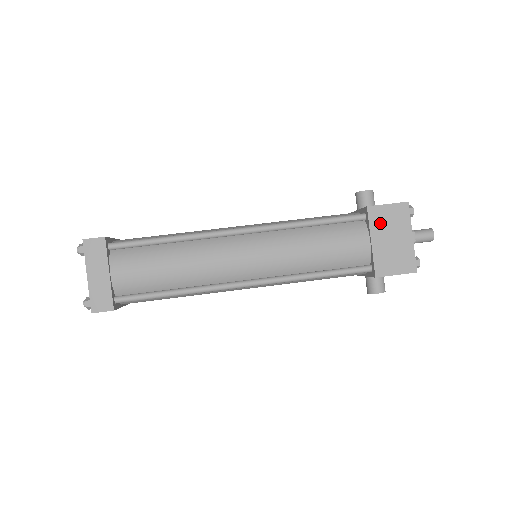
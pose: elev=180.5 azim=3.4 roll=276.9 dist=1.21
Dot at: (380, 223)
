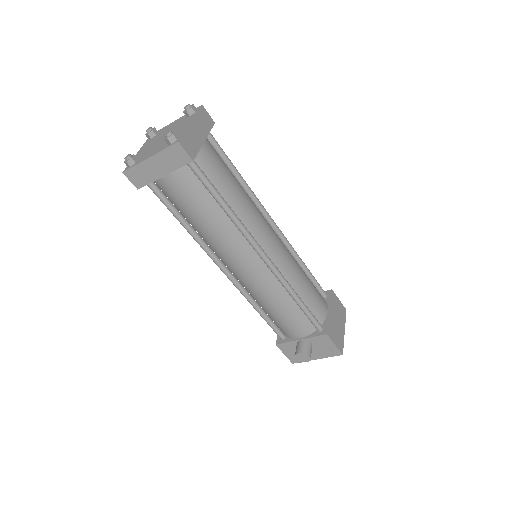
Dot at: (335, 305)
